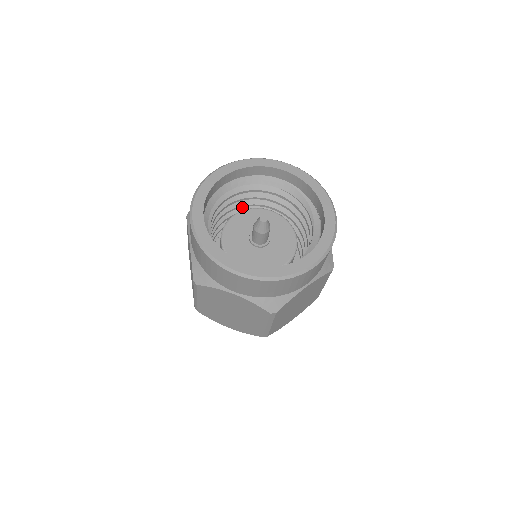
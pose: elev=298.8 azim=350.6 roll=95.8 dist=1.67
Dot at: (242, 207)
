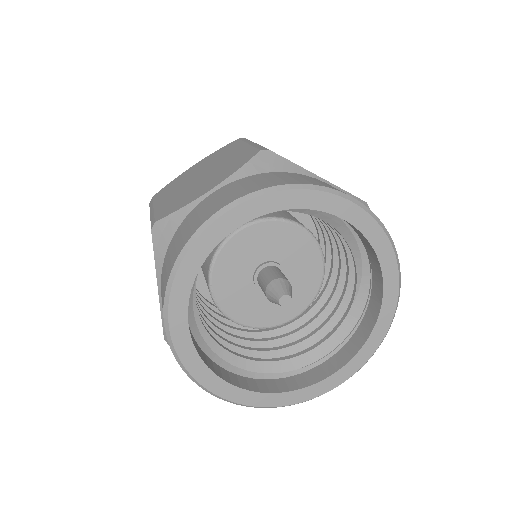
Dot at: occluded
